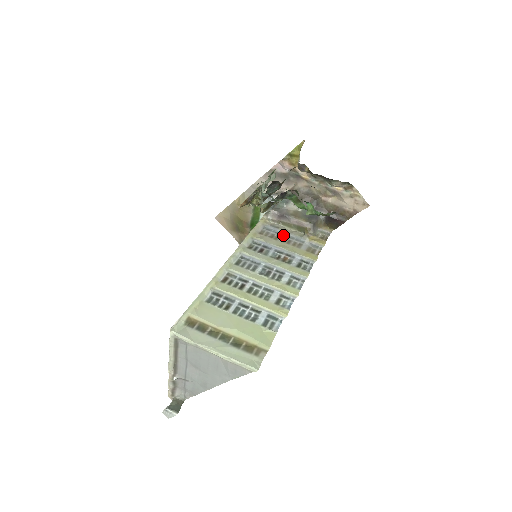
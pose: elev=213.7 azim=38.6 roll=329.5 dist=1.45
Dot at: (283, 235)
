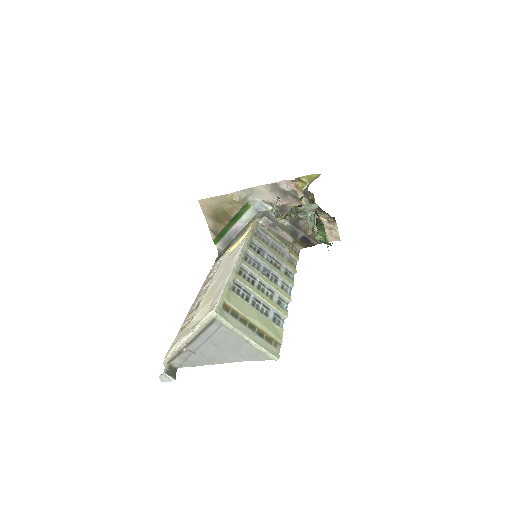
Dot at: (270, 242)
